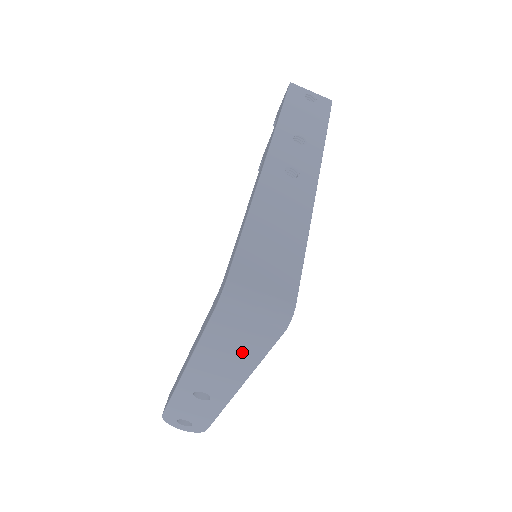
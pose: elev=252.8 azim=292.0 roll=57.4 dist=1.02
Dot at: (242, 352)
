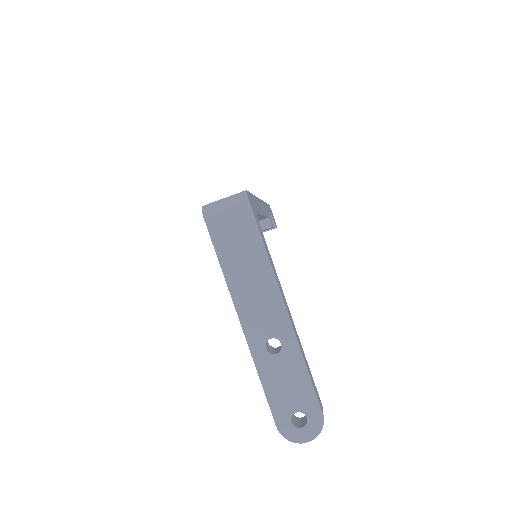
Dot at: (249, 251)
